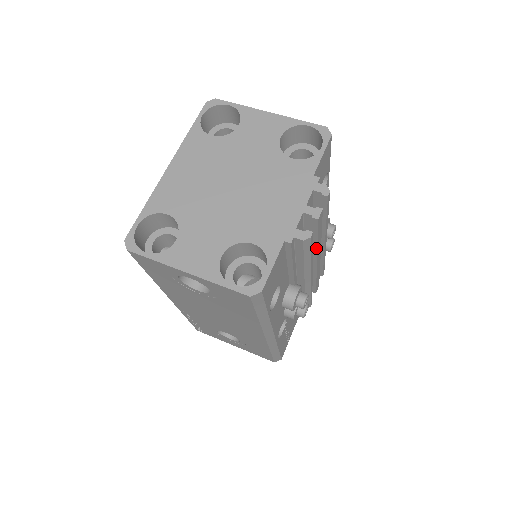
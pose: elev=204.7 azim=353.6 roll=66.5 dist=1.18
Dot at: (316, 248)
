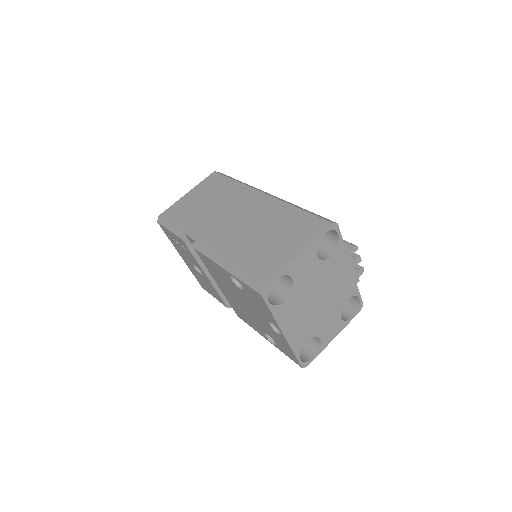
Dot at: occluded
